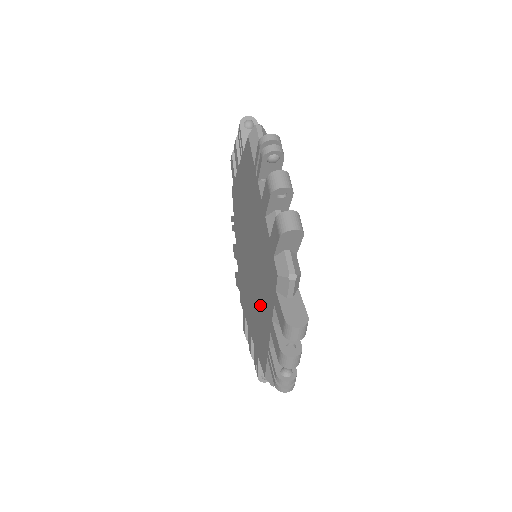
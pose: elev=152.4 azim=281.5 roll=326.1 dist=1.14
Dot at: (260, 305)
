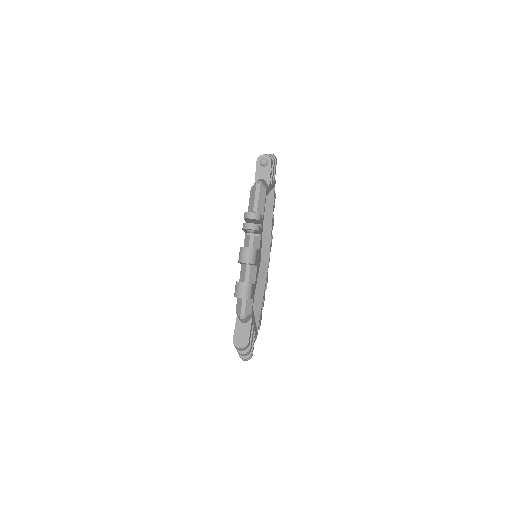
Dot at: occluded
